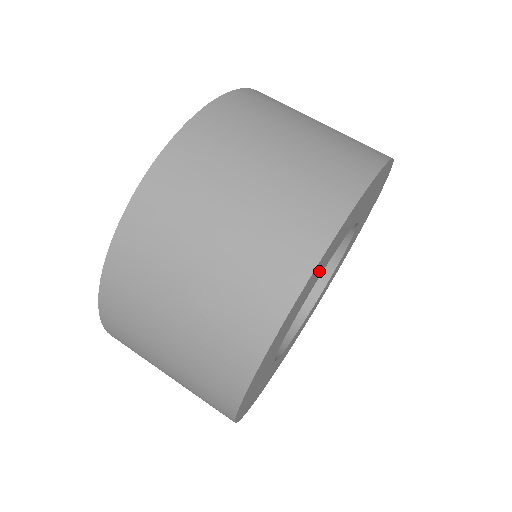
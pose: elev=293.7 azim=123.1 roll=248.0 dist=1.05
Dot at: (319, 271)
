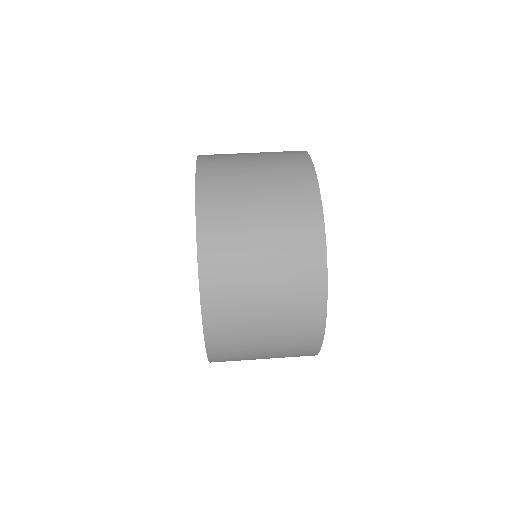
Dot at: occluded
